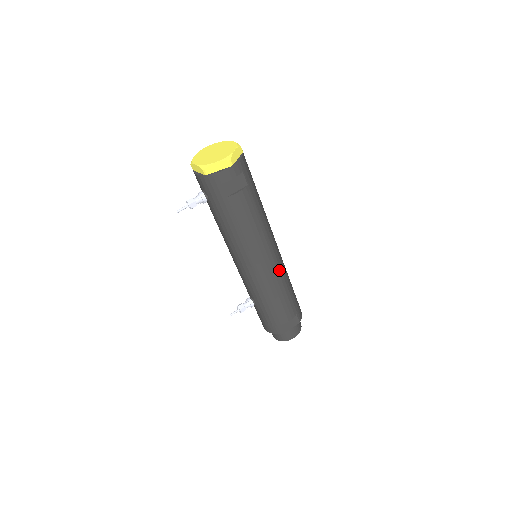
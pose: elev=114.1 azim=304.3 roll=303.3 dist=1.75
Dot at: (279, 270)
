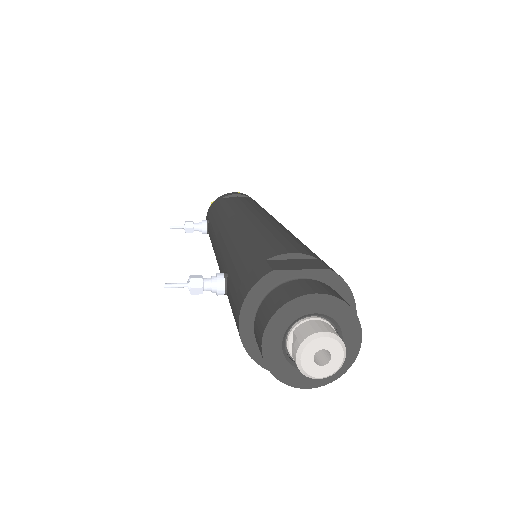
Dot at: occluded
